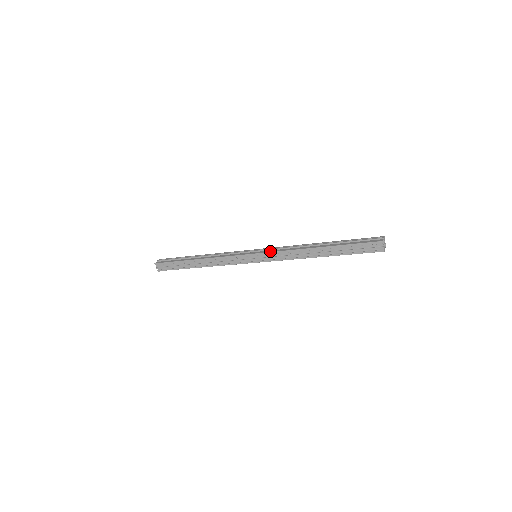
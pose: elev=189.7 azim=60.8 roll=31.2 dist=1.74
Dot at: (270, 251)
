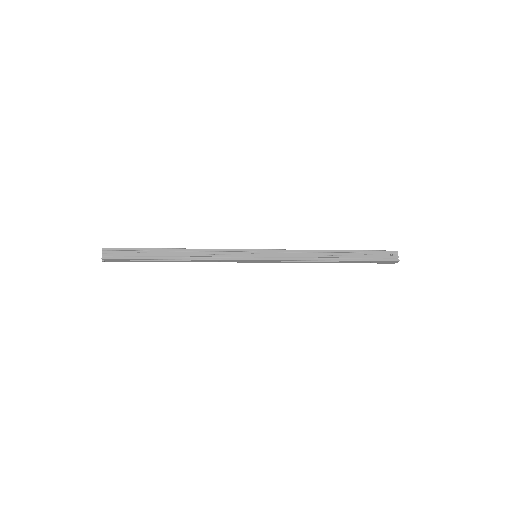
Dot at: (278, 249)
